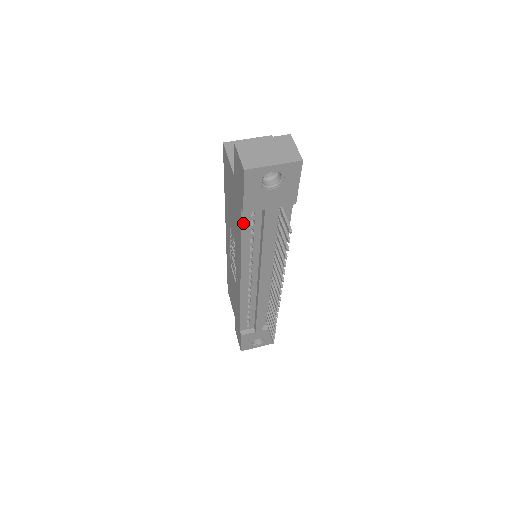
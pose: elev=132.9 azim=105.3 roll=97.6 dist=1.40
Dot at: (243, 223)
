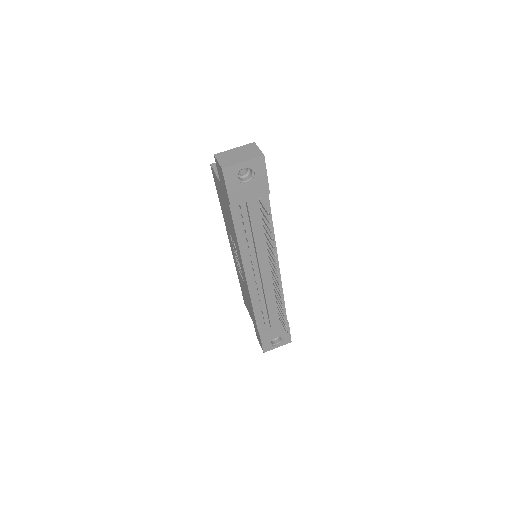
Dot at: (233, 218)
